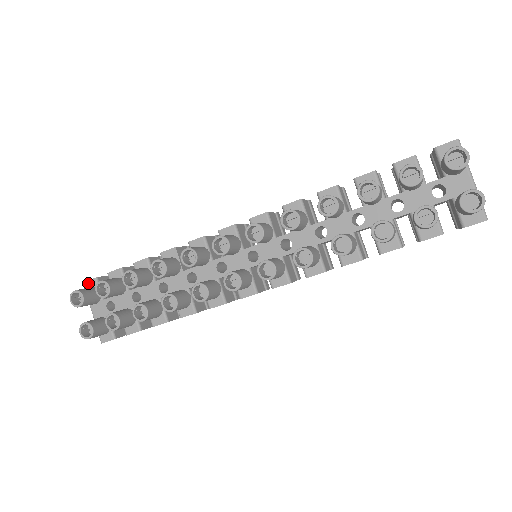
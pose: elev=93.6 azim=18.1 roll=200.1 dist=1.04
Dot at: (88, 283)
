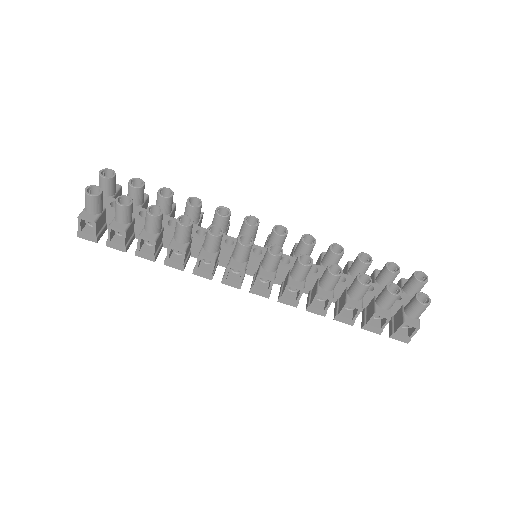
Dot at: occluded
